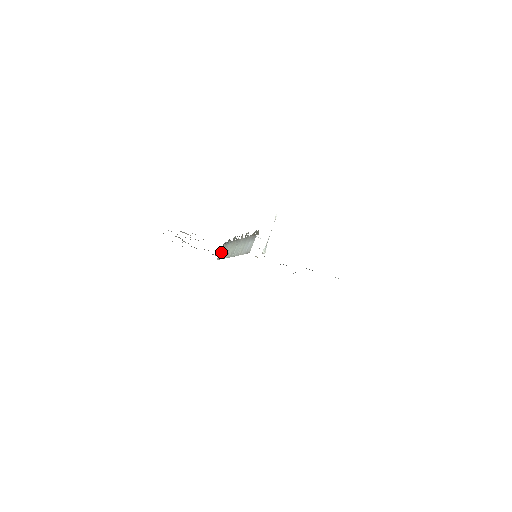
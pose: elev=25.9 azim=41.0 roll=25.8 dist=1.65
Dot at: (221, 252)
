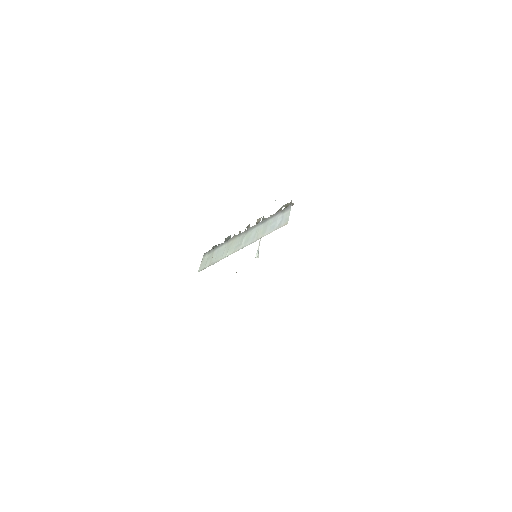
Dot at: (205, 261)
